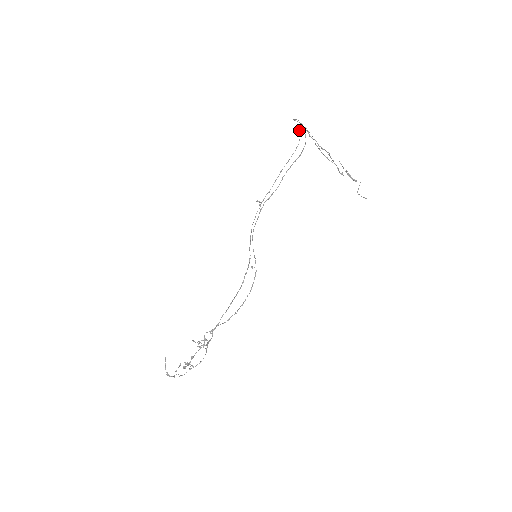
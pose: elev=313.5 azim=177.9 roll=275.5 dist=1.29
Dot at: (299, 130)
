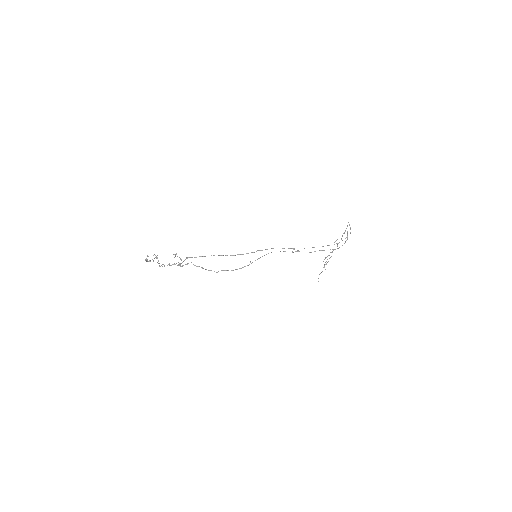
Dot at: occluded
